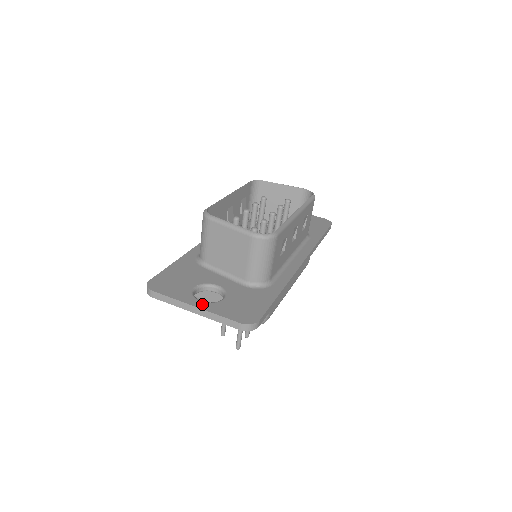
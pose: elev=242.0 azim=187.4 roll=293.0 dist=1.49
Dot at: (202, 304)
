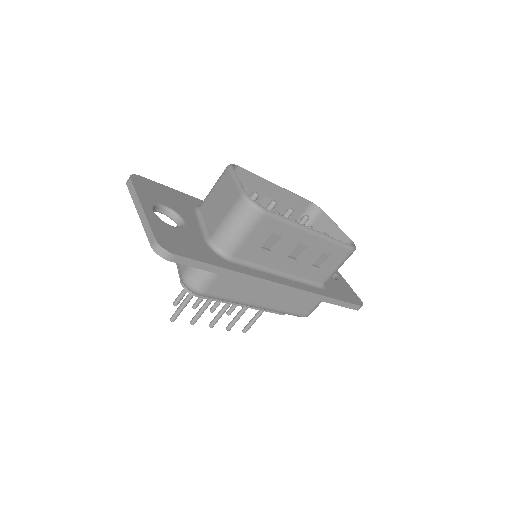
Dot at: (150, 211)
